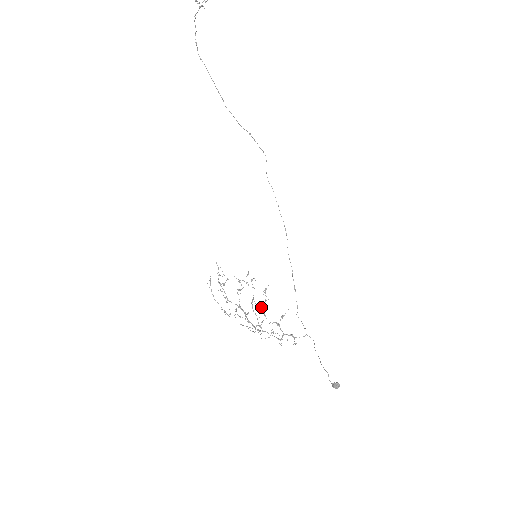
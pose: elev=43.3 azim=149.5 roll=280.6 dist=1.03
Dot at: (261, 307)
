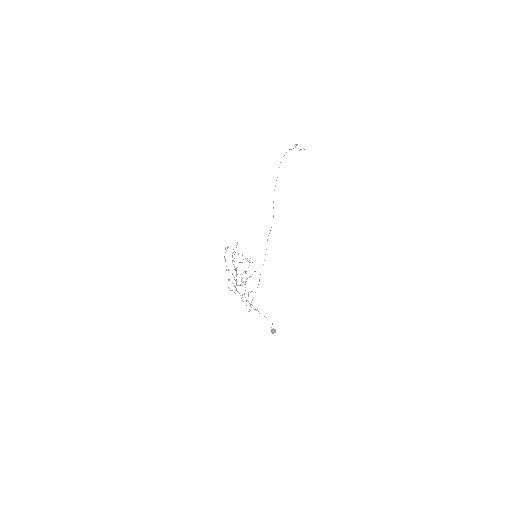
Dot at: (247, 278)
